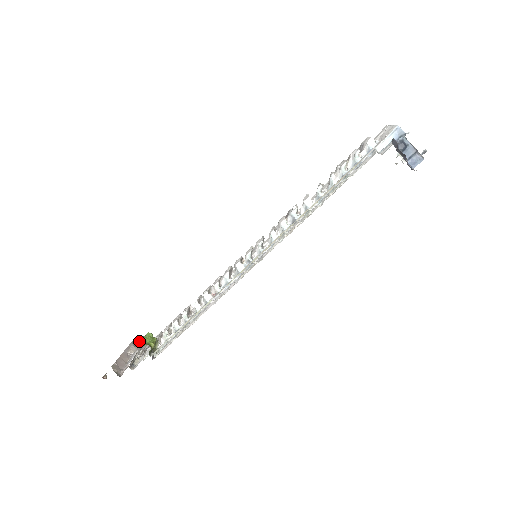
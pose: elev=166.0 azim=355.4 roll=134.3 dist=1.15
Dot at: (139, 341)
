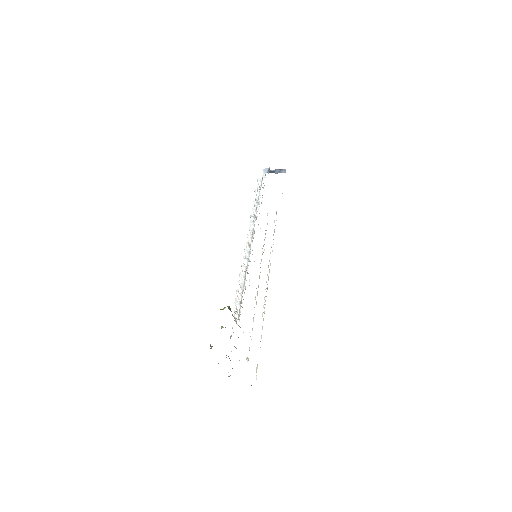
Dot at: occluded
